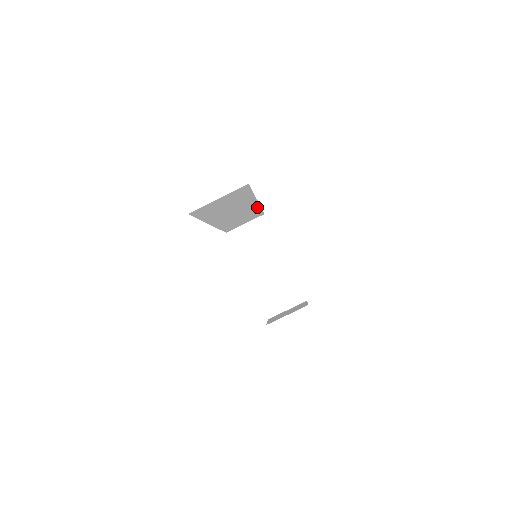
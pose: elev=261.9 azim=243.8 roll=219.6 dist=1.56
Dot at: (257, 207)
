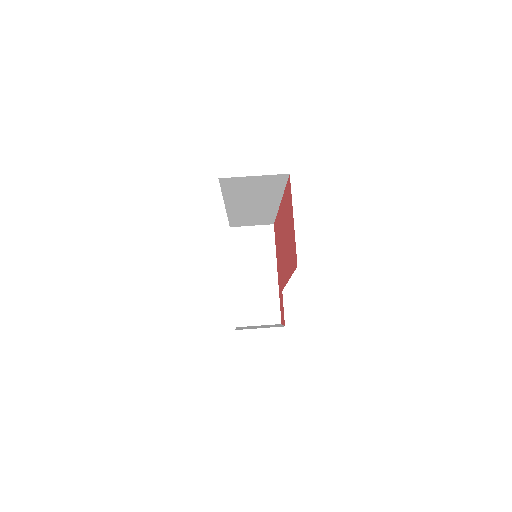
Dot at: (274, 211)
